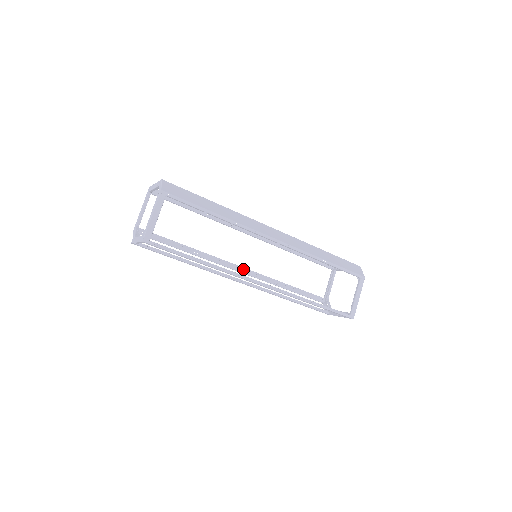
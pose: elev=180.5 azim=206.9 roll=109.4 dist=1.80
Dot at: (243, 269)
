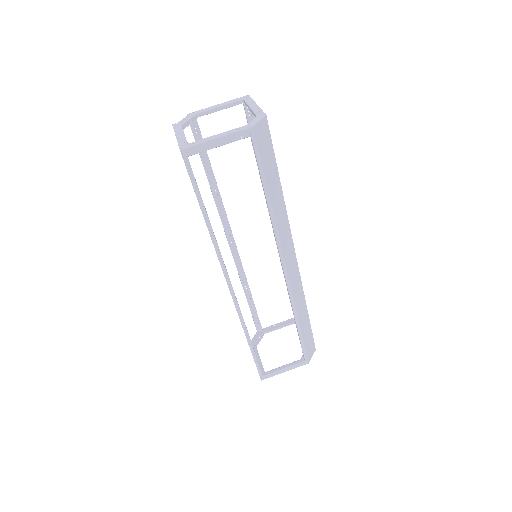
Dot at: (234, 246)
